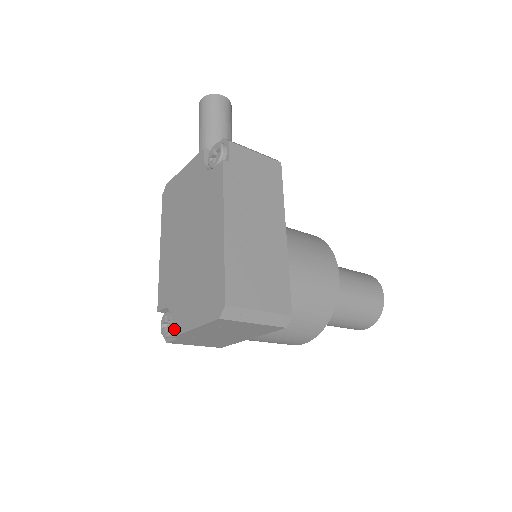
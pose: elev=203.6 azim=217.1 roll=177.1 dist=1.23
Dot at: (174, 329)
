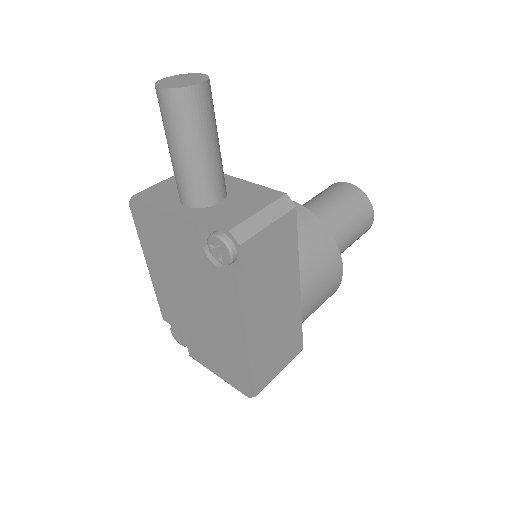
Dot at: (192, 354)
